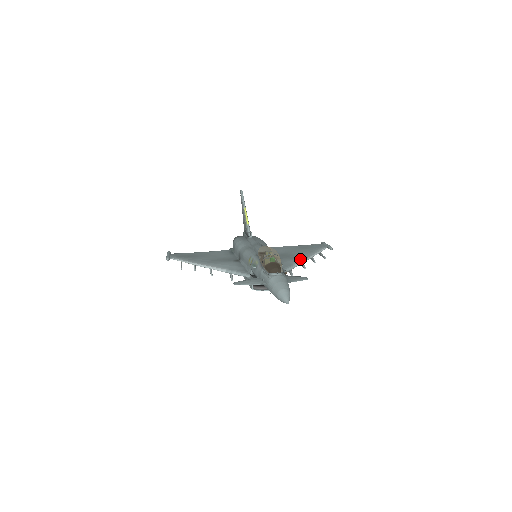
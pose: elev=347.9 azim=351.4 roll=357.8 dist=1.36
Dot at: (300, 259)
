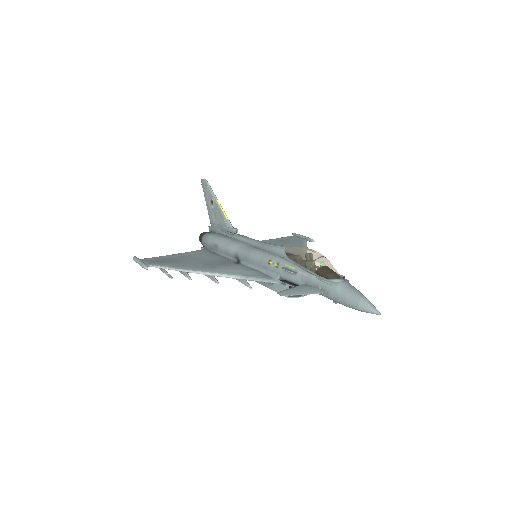
Dot at: occluded
